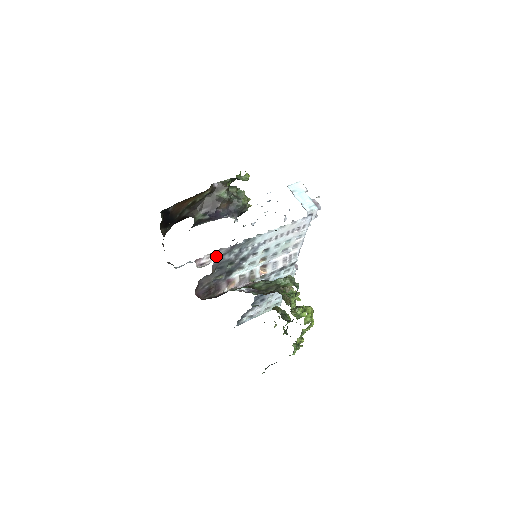
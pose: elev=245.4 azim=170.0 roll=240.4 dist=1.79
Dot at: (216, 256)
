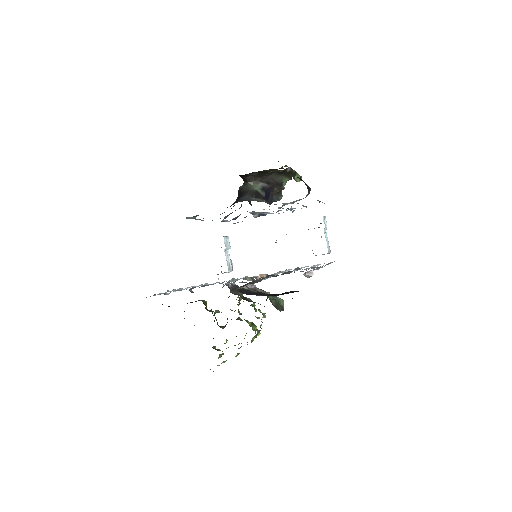
Dot at: occluded
